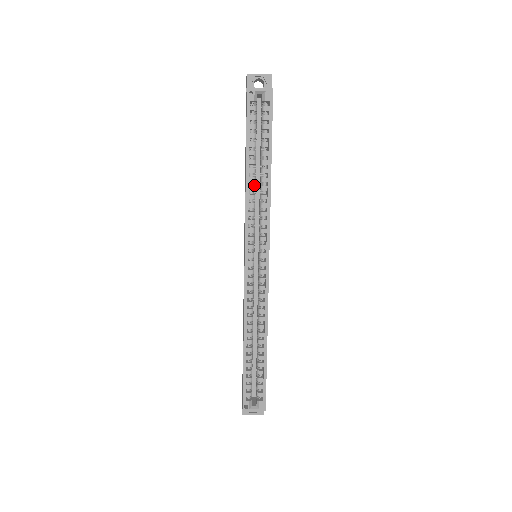
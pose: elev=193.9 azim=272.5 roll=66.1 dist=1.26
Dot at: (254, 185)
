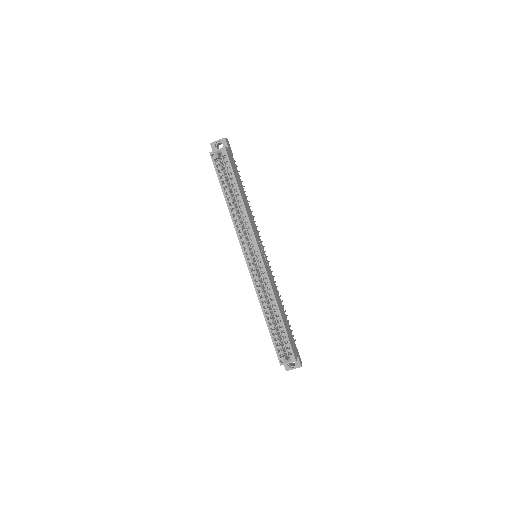
Dot at: (236, 210)
